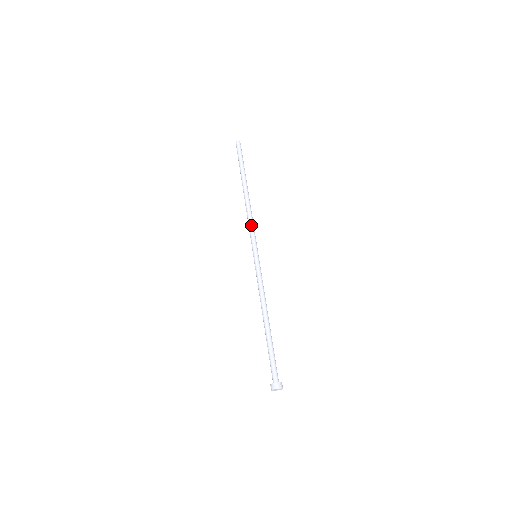
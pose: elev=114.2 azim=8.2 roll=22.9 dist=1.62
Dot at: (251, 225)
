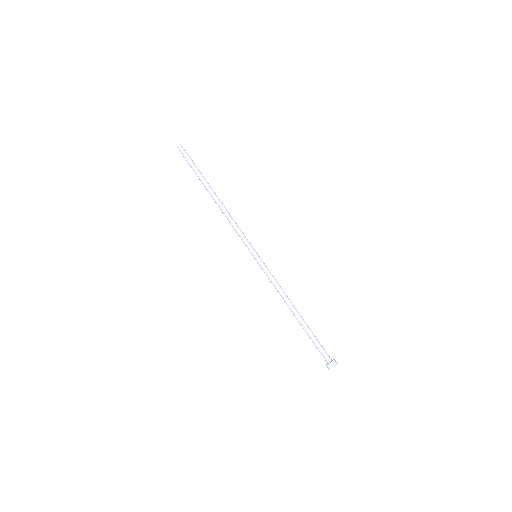
Dot at: (238, 228)
